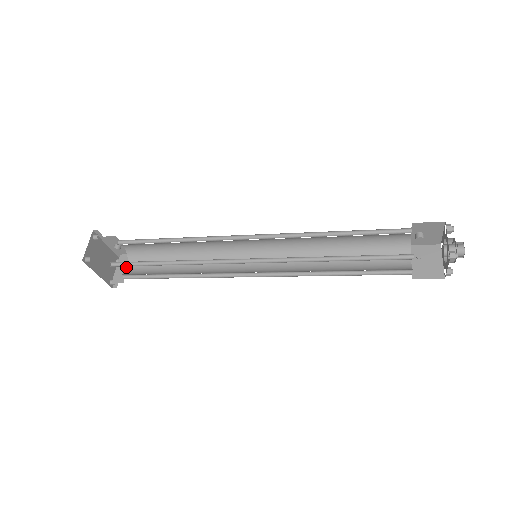
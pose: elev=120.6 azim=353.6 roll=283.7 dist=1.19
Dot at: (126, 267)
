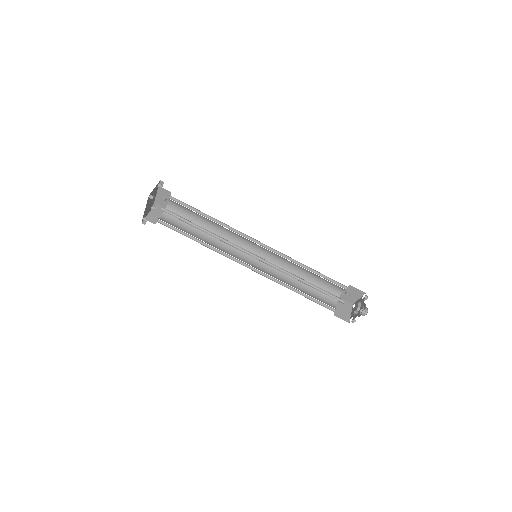
Dot at: (160, 215)
